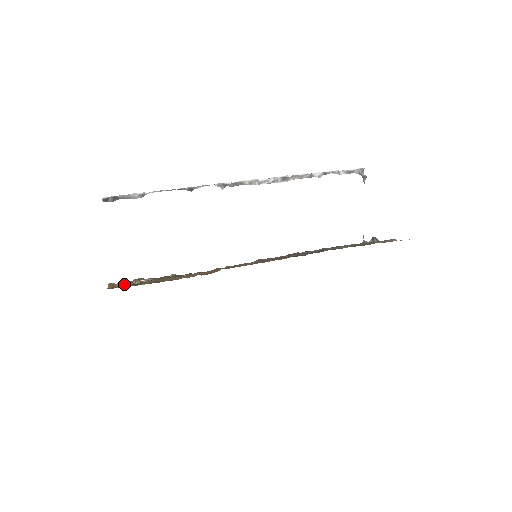
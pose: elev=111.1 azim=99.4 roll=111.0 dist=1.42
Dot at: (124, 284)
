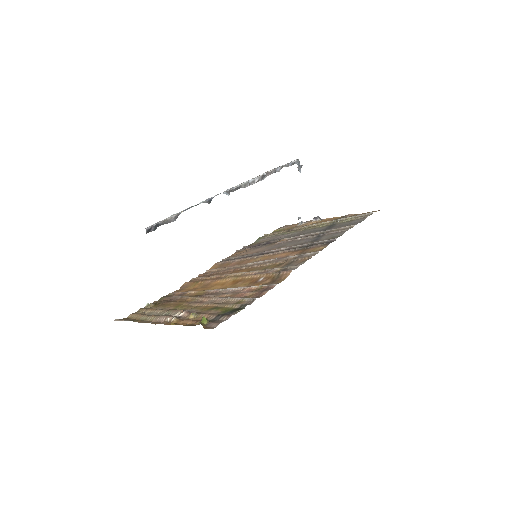
Dot at: (207, 319)
